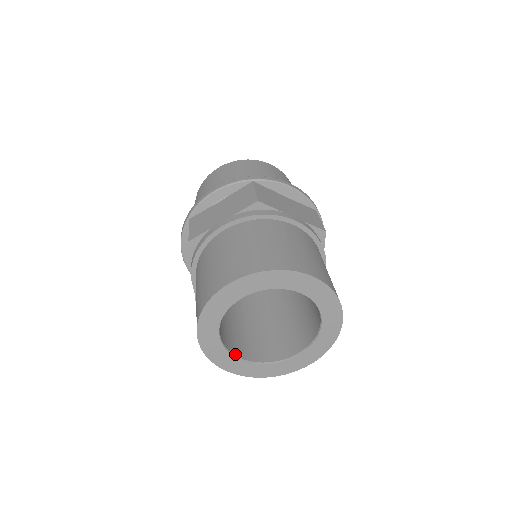
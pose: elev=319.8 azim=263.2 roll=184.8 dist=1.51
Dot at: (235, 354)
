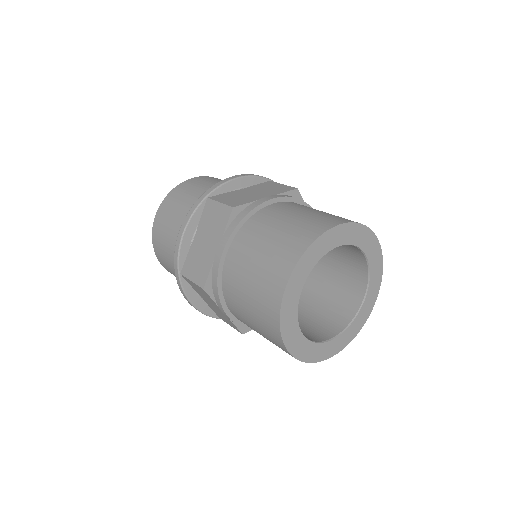
Dot at: (323, 340)
